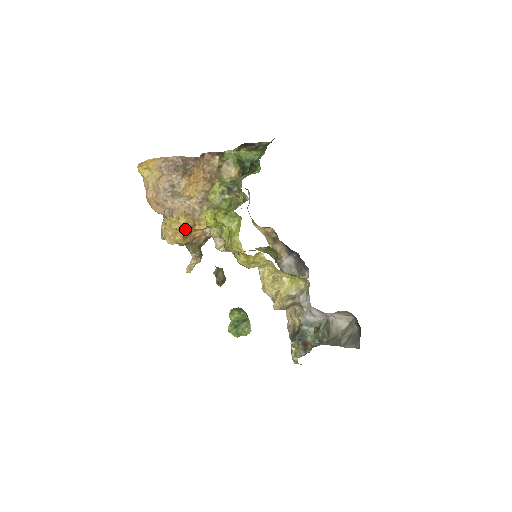
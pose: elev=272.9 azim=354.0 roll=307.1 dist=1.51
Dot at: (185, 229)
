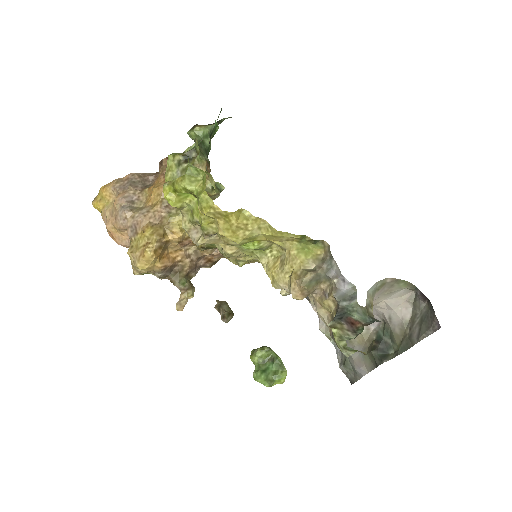
Dot at: (153, 239)
